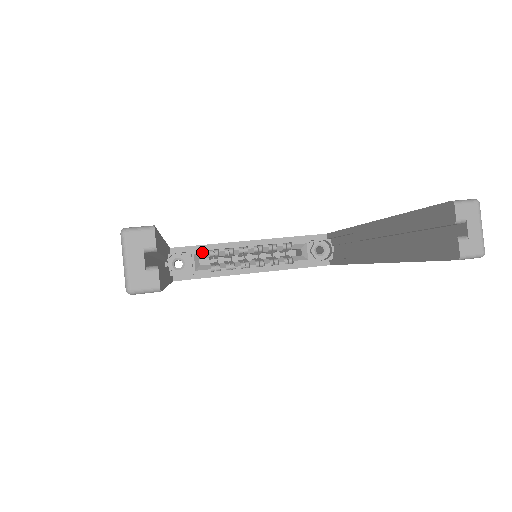
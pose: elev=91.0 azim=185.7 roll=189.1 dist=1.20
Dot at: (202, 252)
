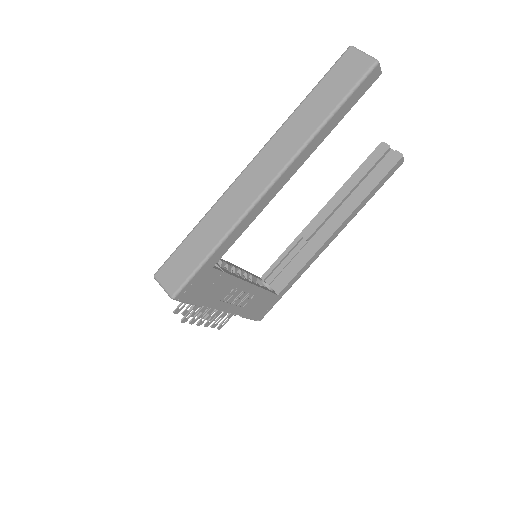
Dot at: occluded
